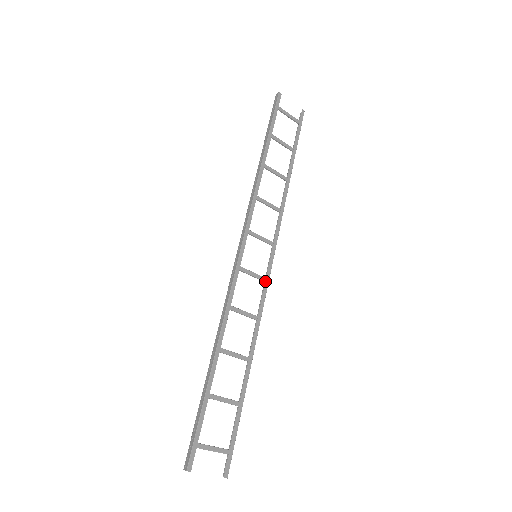
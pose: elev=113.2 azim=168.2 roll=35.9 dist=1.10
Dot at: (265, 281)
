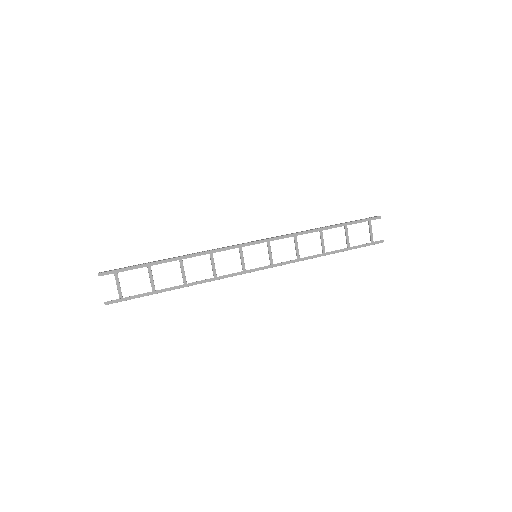
Dot at: (243, 271)
